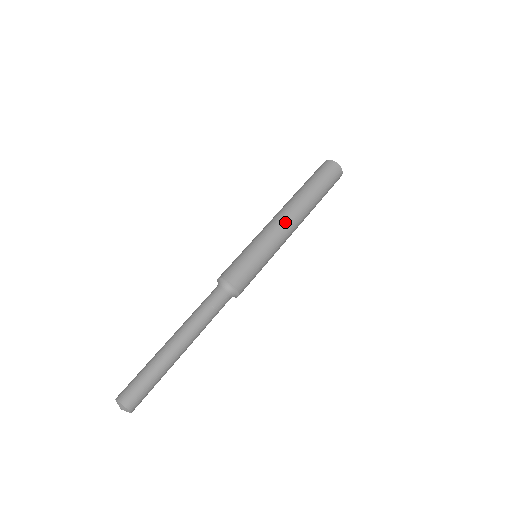
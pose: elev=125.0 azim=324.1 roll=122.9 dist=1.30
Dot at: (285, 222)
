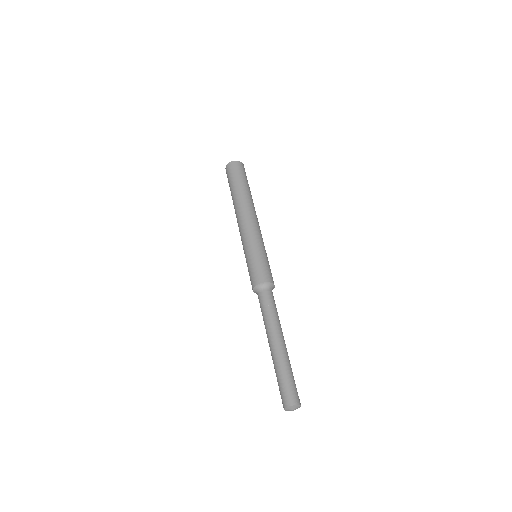
Dot at: (255, 221)
